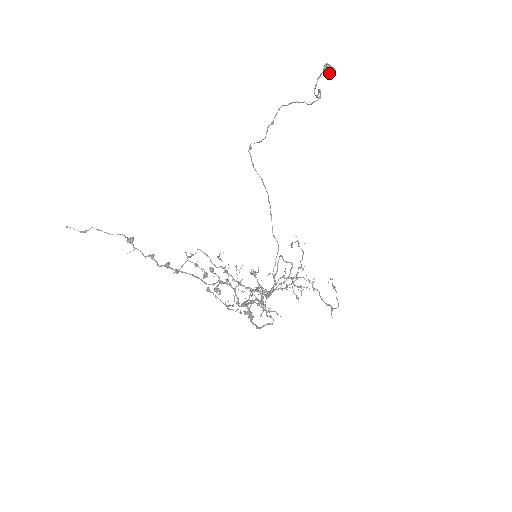
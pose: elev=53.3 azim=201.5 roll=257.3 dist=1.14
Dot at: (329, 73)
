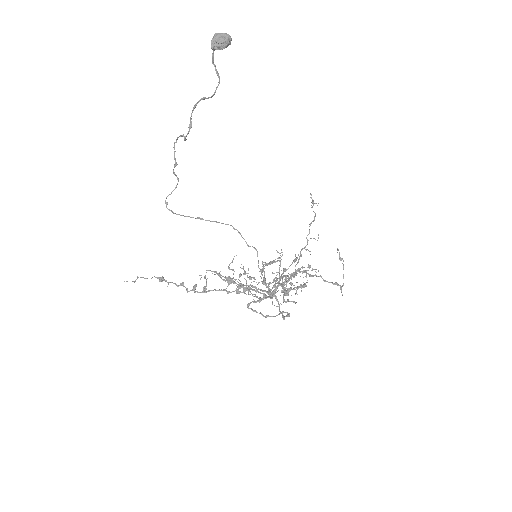
Dot at: (220, 46)
